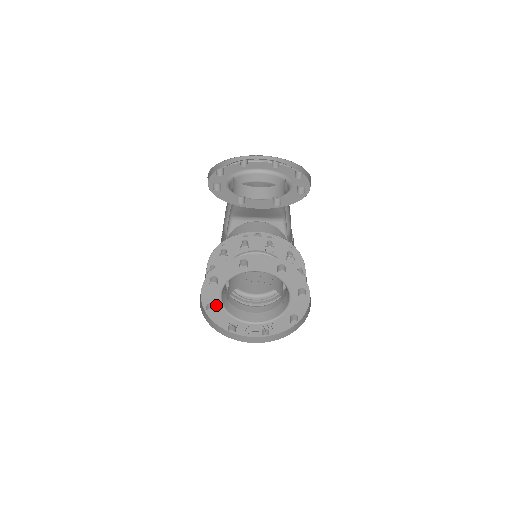
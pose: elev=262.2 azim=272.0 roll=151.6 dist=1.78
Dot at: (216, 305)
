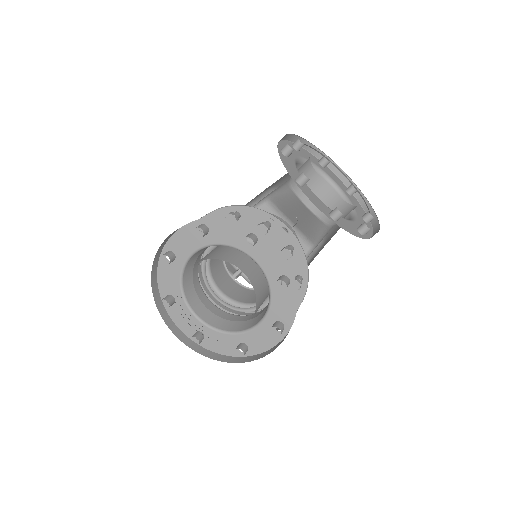
Dot at: (178, 260)
